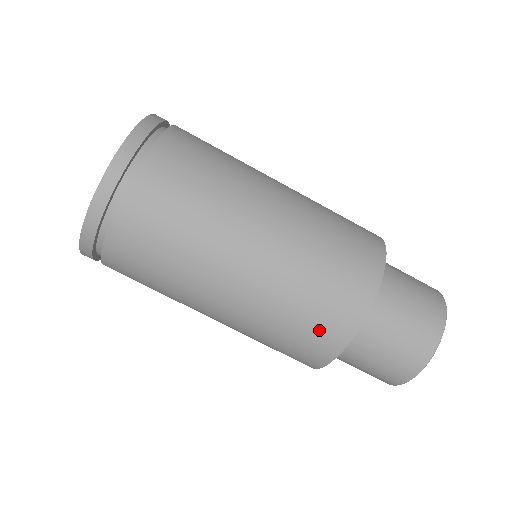
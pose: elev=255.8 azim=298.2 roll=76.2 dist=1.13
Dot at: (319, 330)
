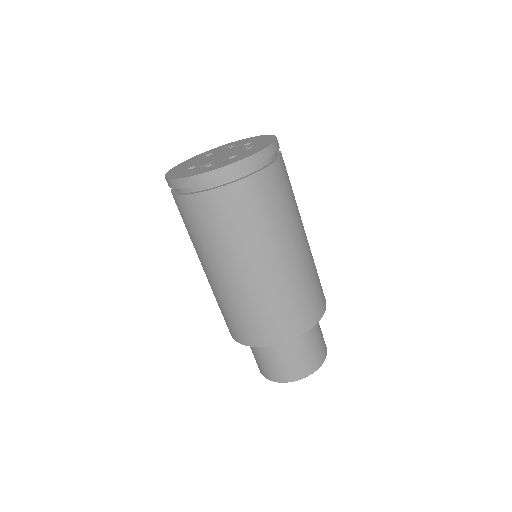
Dot at: (257, 329)
